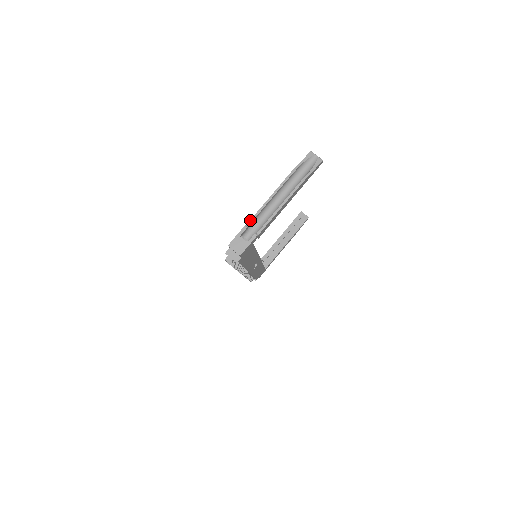
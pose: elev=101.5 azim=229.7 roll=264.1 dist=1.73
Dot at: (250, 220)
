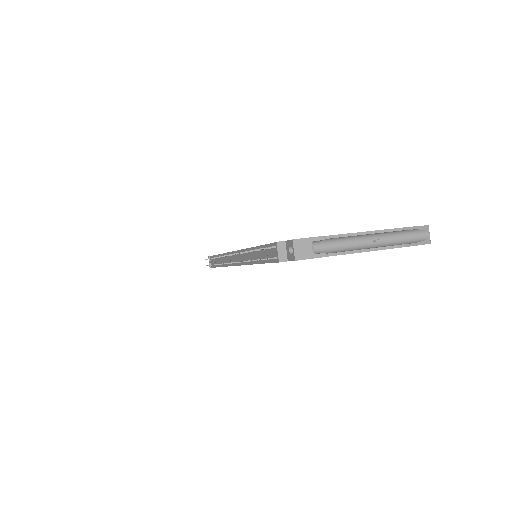
Dot at: (332, 235)
